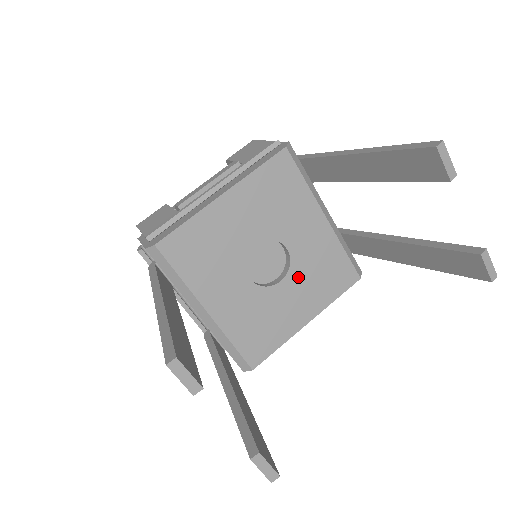
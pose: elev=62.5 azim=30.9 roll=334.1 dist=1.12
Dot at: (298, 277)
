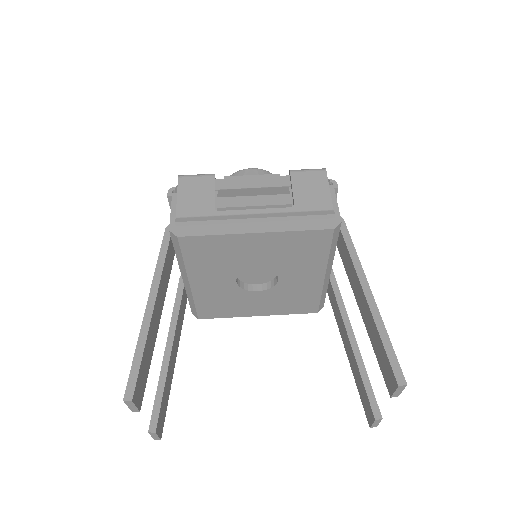
Dot at: (273, 294)
